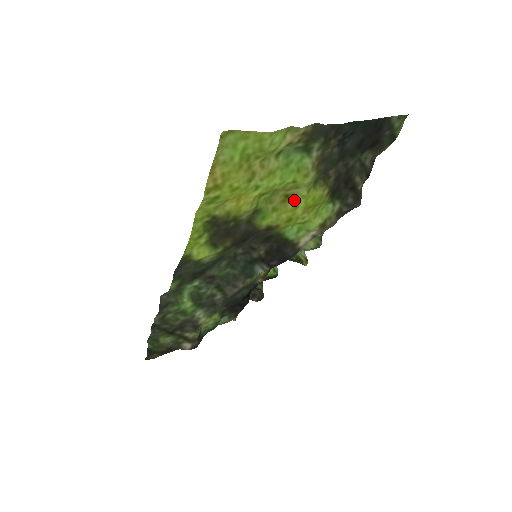
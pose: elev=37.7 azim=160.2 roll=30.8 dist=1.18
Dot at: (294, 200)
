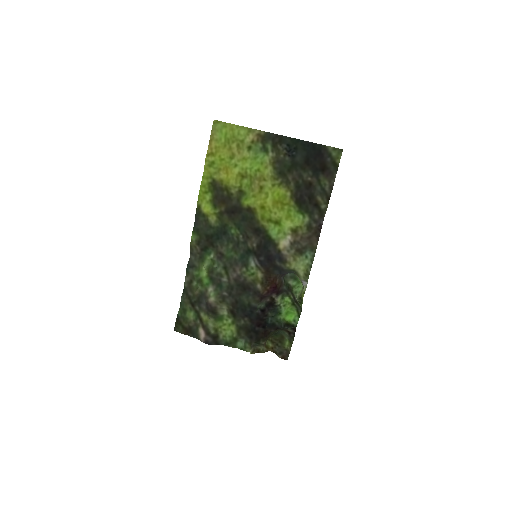
Dot at: (265, 192)
